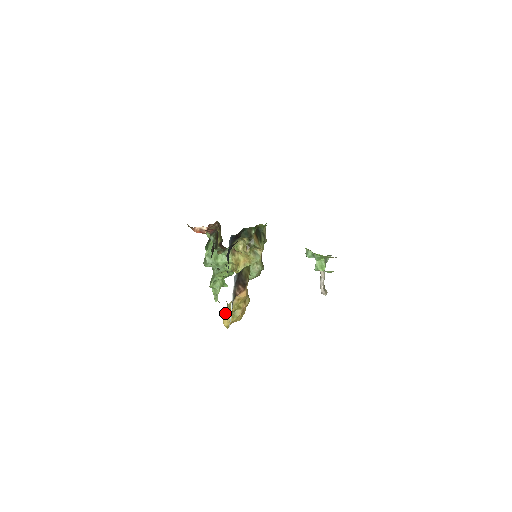
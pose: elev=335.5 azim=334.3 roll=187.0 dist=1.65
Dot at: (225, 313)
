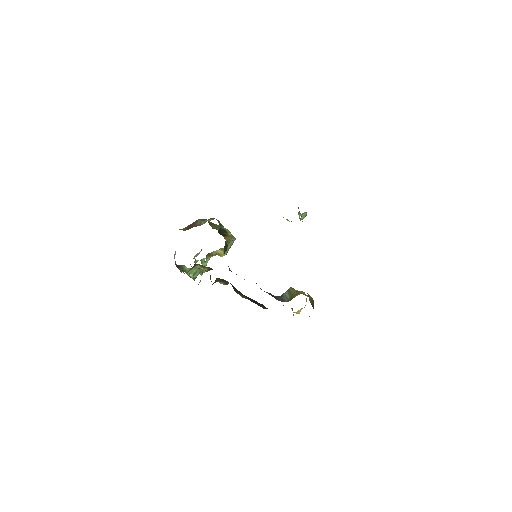
Dot at: (297, 312)
